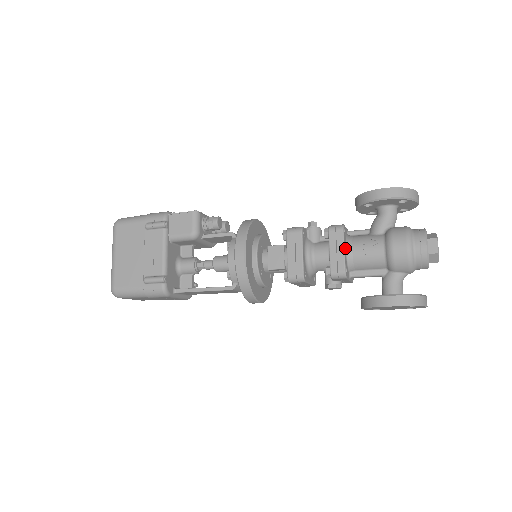
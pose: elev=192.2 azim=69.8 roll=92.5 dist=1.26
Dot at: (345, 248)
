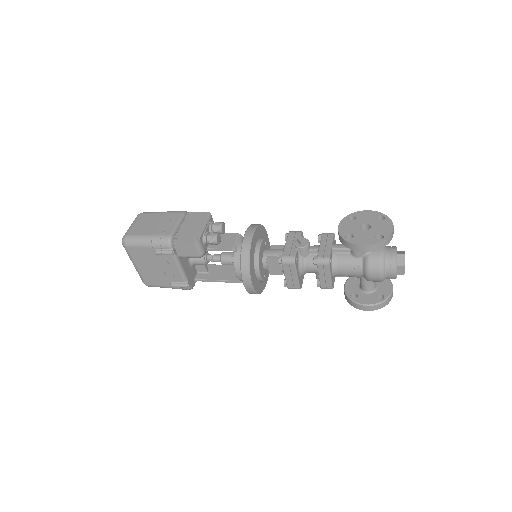
Dot at: (331, 272)
